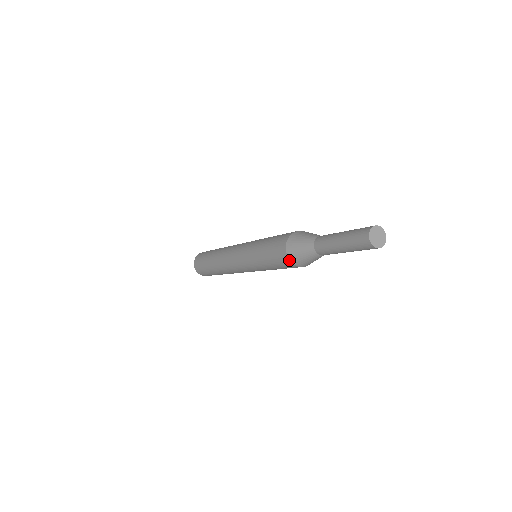
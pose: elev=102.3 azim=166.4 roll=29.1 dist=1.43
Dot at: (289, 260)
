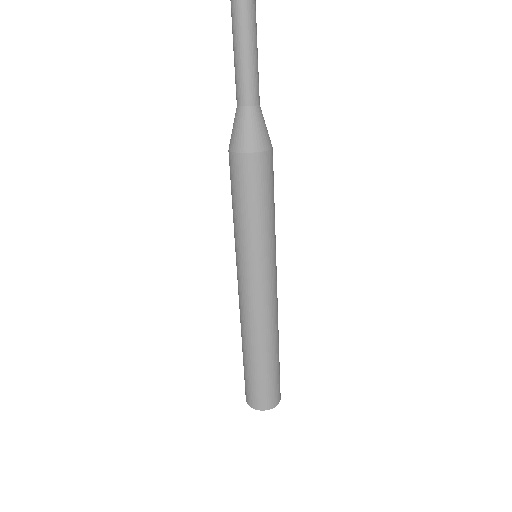
Dot at: (235, 153)
